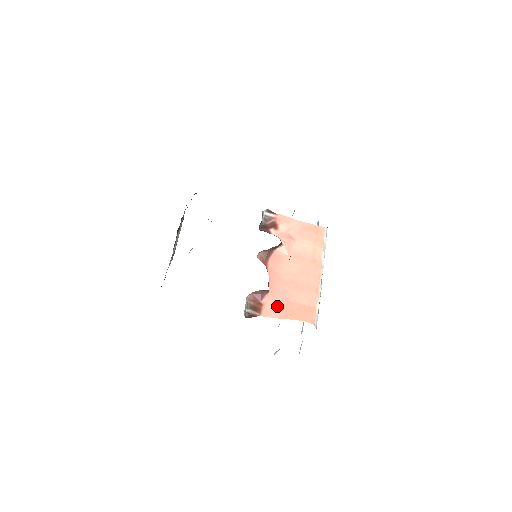
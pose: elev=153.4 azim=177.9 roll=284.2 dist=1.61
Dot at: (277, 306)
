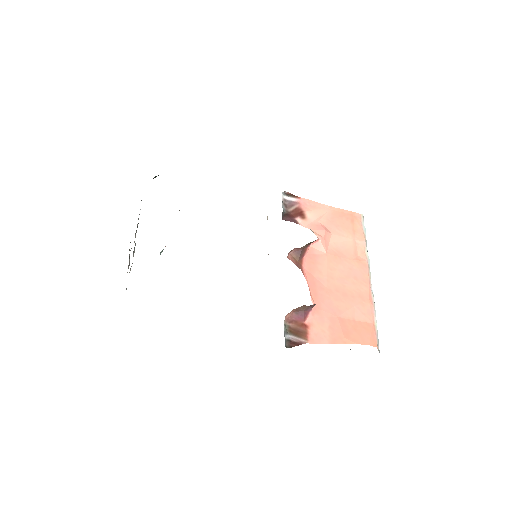
Dot at: (327, 326)
